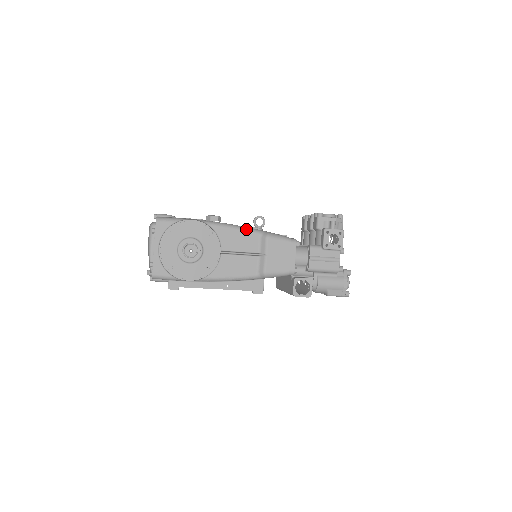
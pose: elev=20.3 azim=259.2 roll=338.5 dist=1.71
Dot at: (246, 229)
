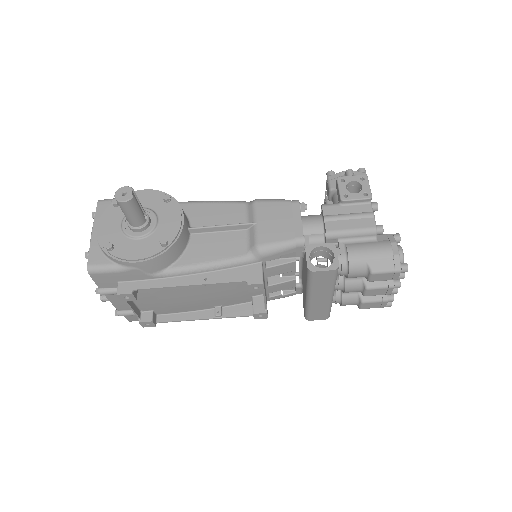
Dot at: (225, 201)
